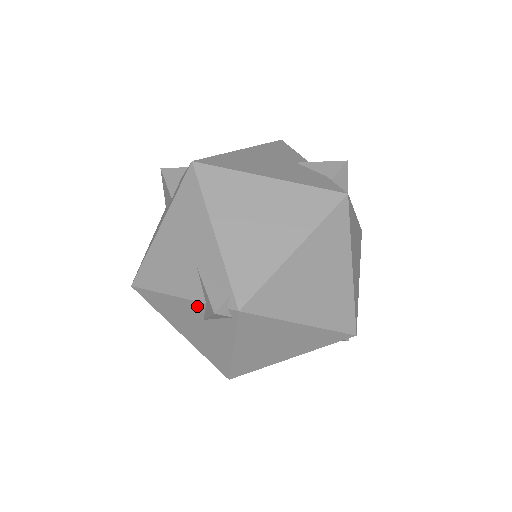
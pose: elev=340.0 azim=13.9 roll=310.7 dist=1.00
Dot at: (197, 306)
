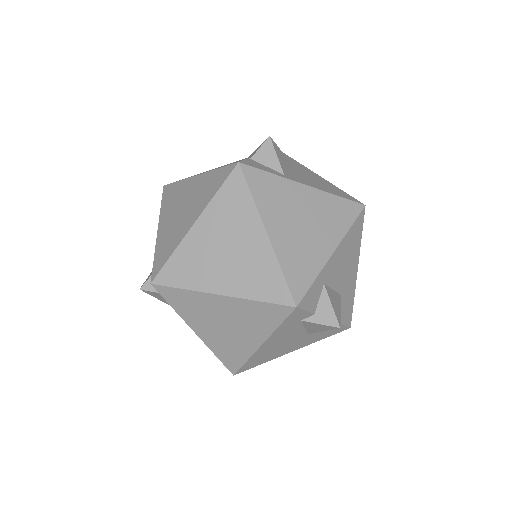
Dot at: occluded
